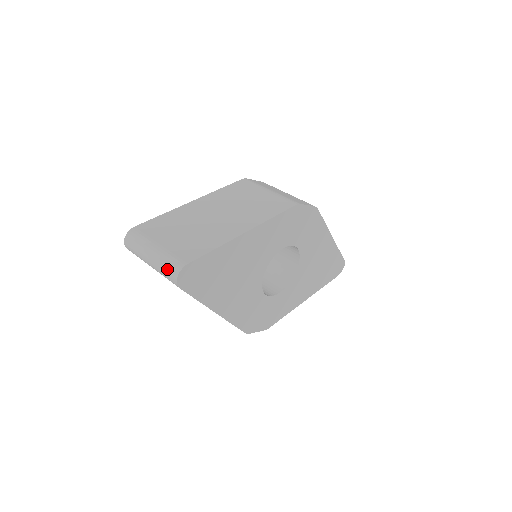
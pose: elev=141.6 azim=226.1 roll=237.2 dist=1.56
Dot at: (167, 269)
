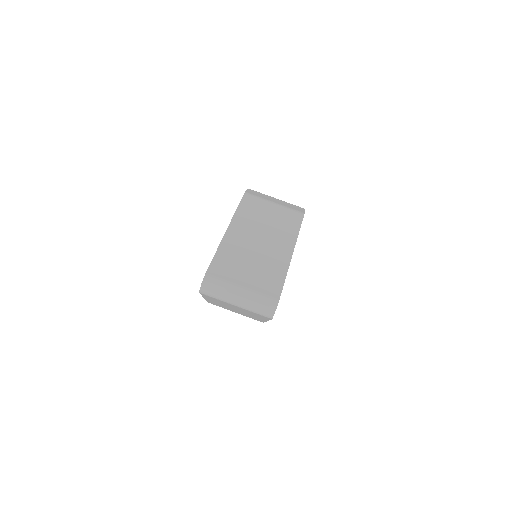
Dot at: (262, 308)
